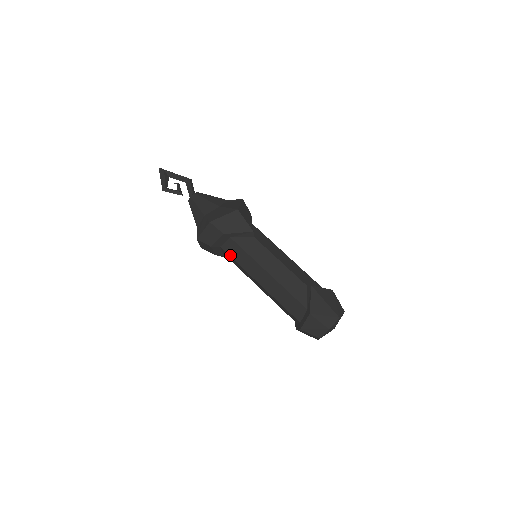
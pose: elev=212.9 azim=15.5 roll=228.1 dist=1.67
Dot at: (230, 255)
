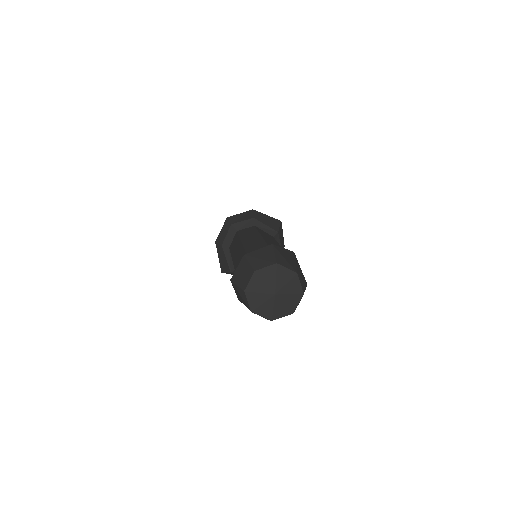
Dot at: (239, 233)
